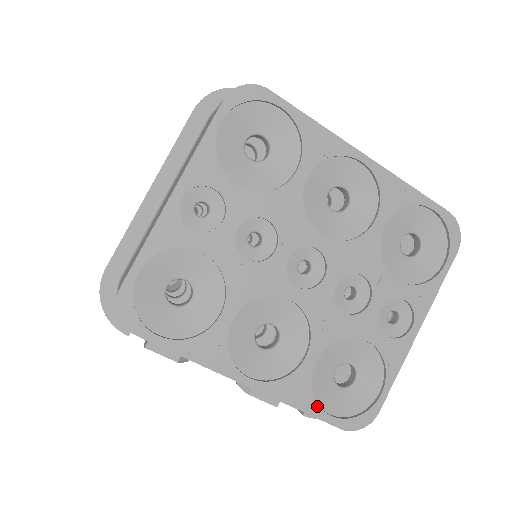
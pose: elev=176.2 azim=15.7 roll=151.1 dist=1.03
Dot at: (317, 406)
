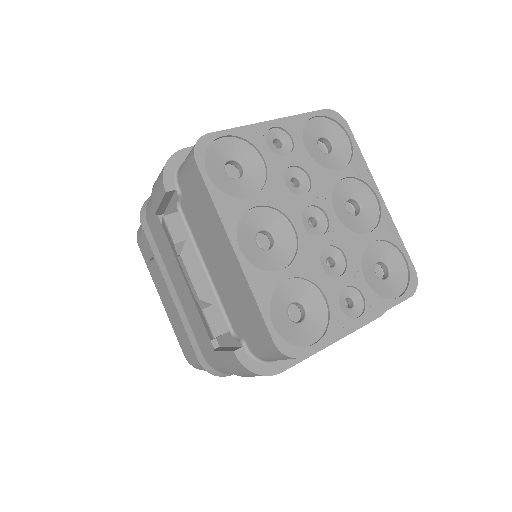
Dot at: (268, 309)
